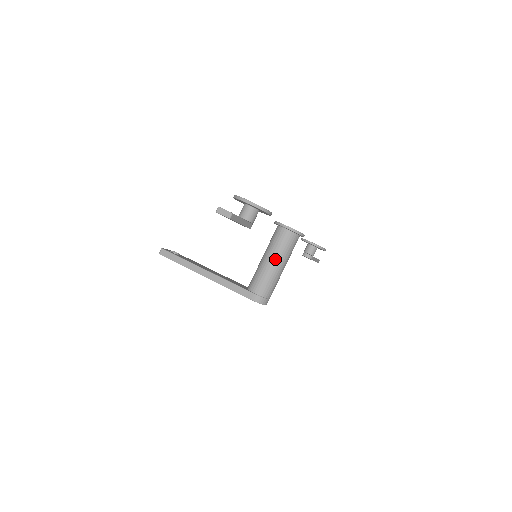
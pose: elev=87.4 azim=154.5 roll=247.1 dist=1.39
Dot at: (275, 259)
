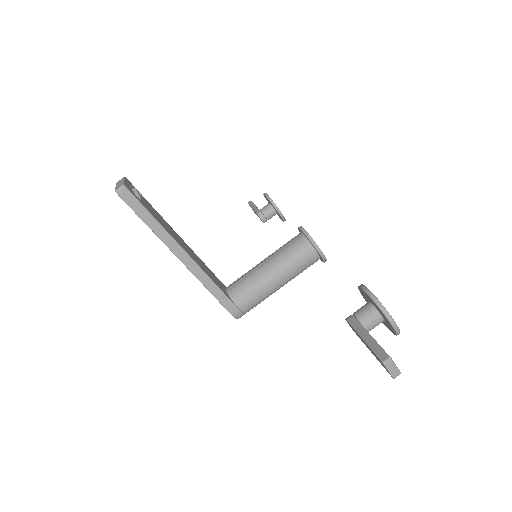
Dot at: (284, 280)
